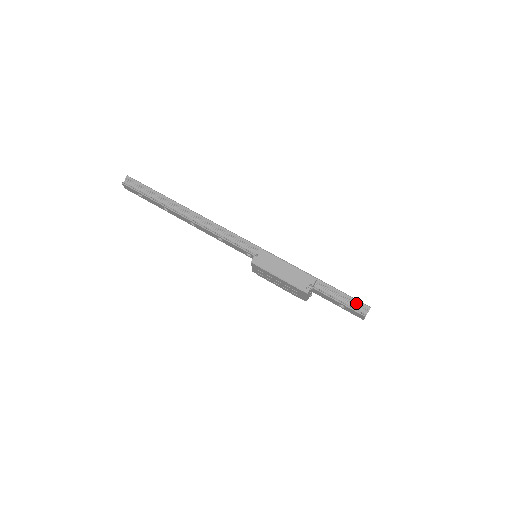
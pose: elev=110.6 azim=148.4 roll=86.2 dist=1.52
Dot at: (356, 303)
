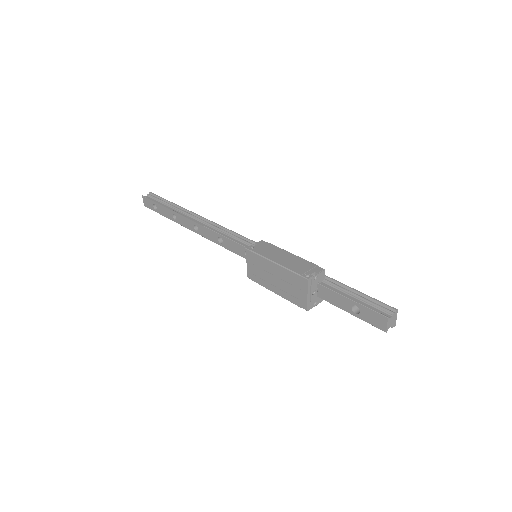
Dot at: (376, 303)
